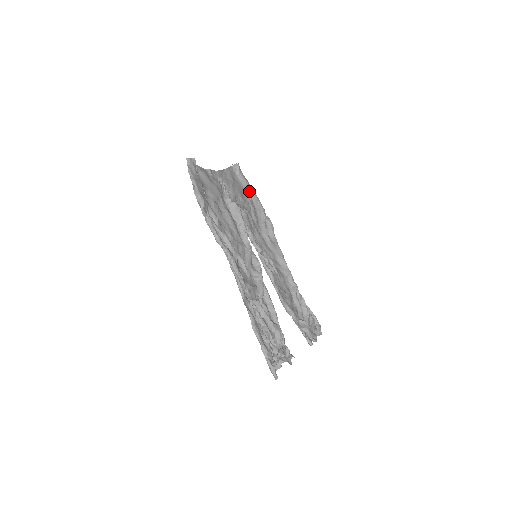
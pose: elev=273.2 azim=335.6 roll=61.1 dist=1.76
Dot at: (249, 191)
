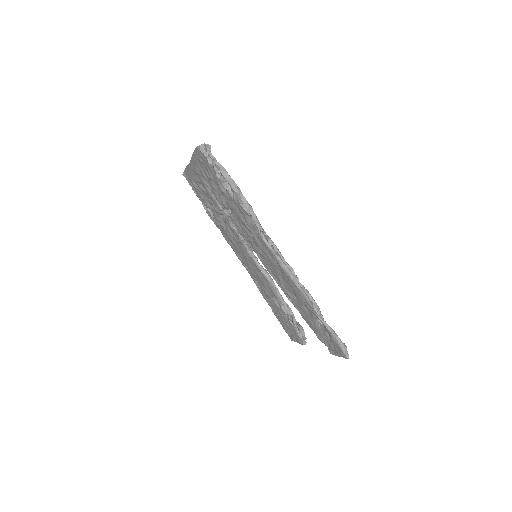
Dot at: occluded
